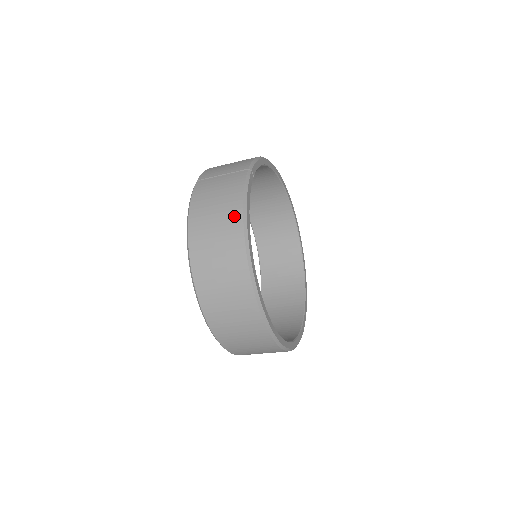
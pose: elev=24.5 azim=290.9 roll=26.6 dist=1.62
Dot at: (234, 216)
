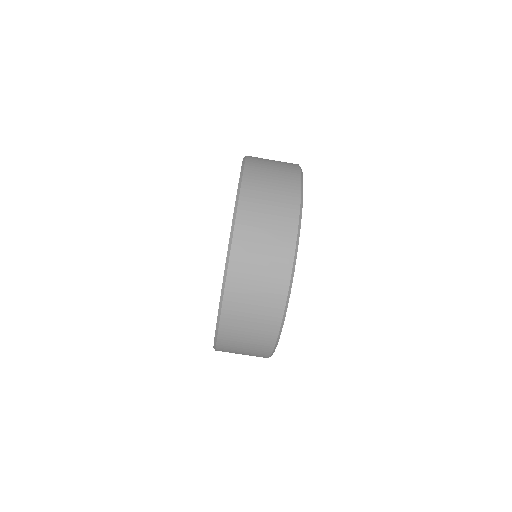
Dot at: (291, 164)
